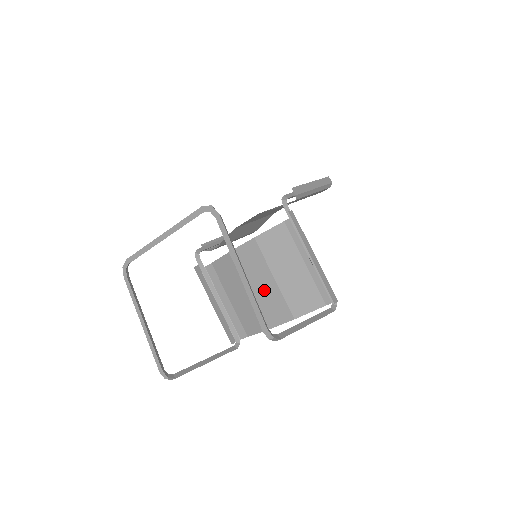
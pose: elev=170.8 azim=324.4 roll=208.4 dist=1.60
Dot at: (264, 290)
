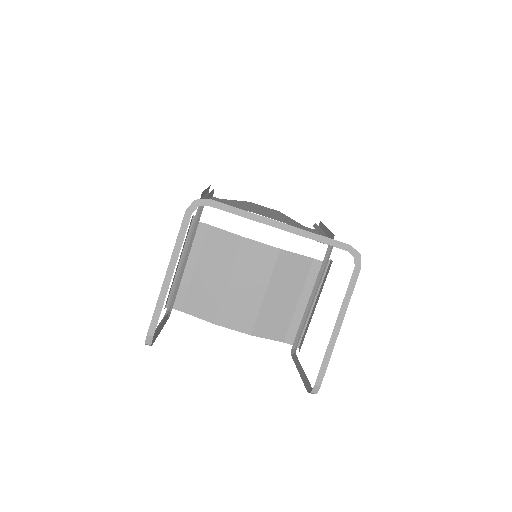
Dot at: (246, 293)
